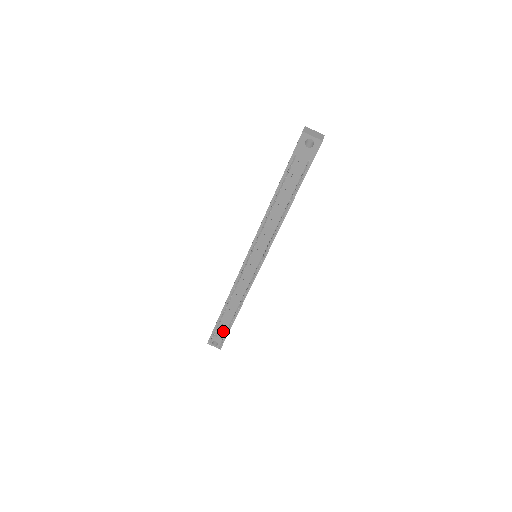
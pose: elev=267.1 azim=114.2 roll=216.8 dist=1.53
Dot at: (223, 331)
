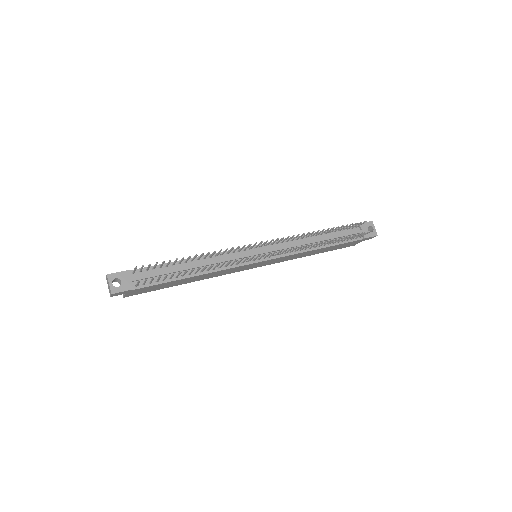
Dot at: (144, 280)
